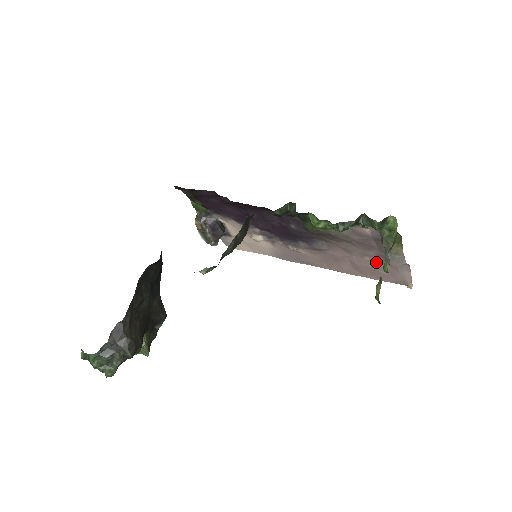
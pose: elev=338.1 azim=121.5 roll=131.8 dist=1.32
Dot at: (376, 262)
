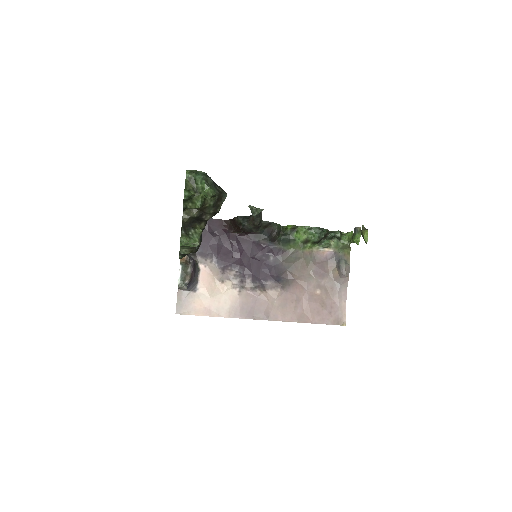
Dot at: (323, 296)
